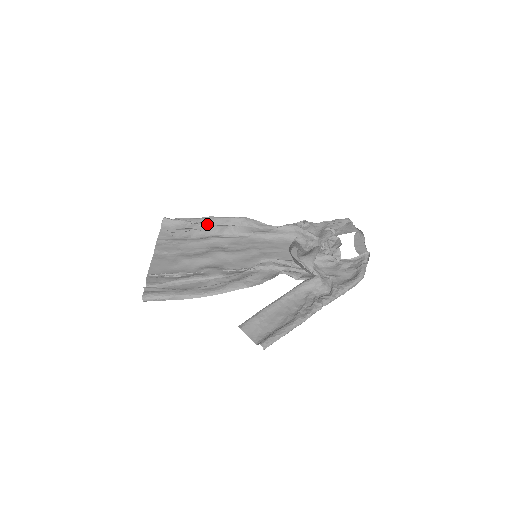
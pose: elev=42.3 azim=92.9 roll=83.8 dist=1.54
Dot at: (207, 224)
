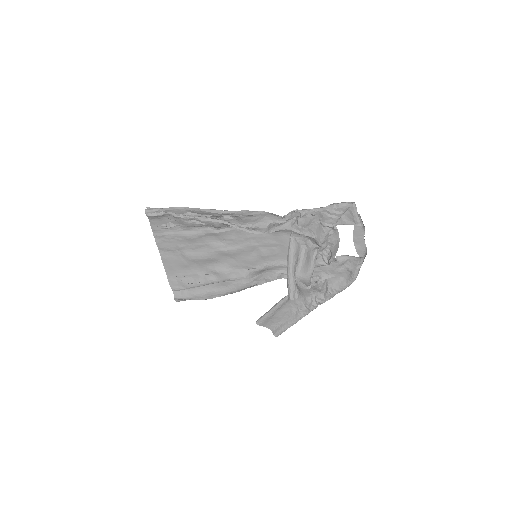
Dot at: (195, 219)
